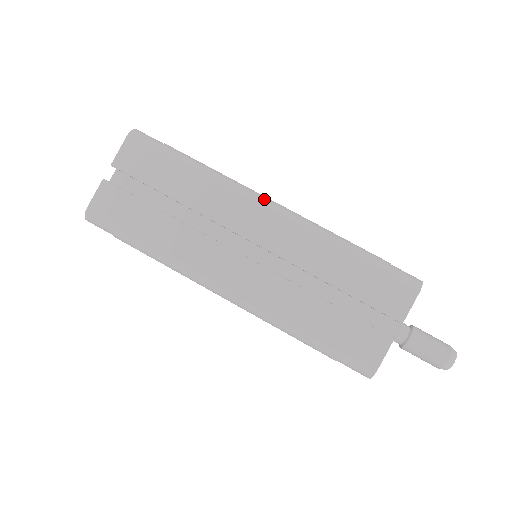
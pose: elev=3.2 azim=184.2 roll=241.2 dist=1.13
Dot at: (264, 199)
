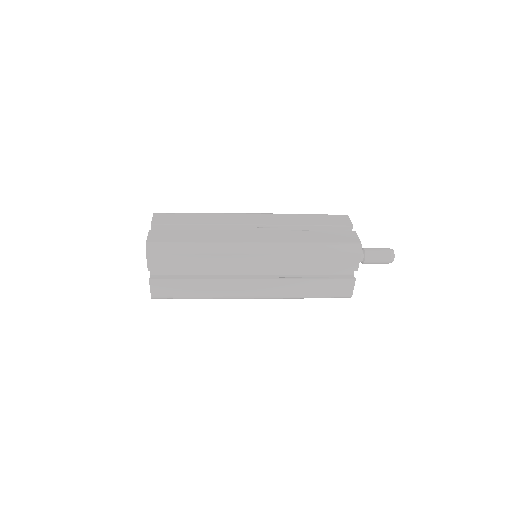
Dot at: (246, 213)
